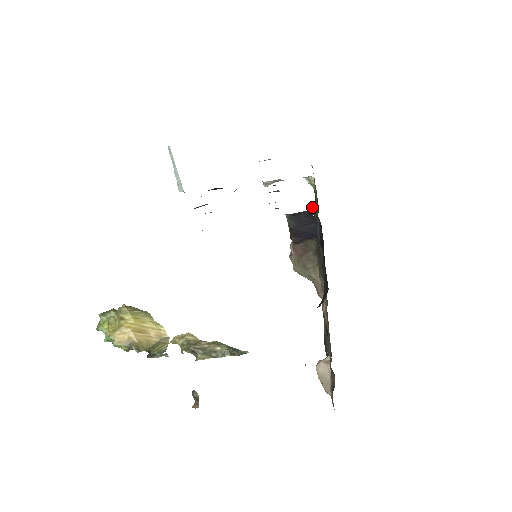
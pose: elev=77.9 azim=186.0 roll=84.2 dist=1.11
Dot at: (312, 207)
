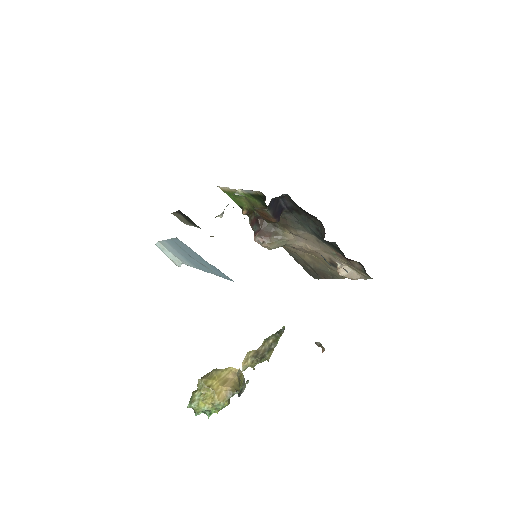
Dot at: (243, 211)
